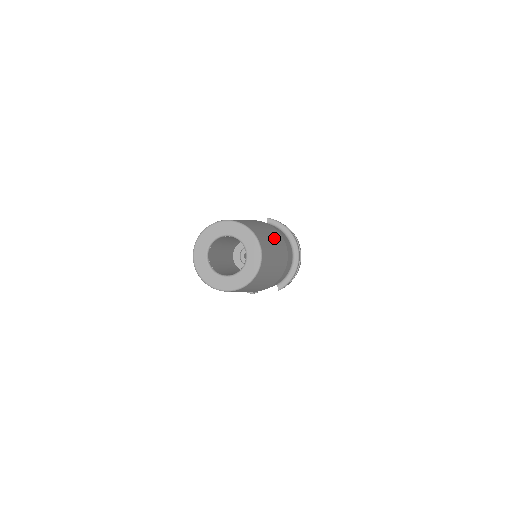
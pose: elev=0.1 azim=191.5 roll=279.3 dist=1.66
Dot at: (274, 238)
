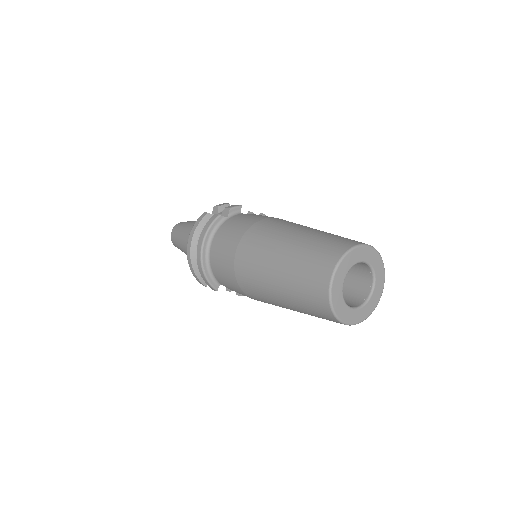
Dot at: occluded
